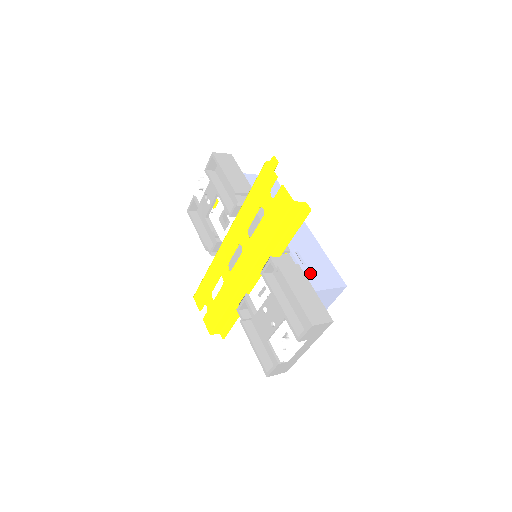
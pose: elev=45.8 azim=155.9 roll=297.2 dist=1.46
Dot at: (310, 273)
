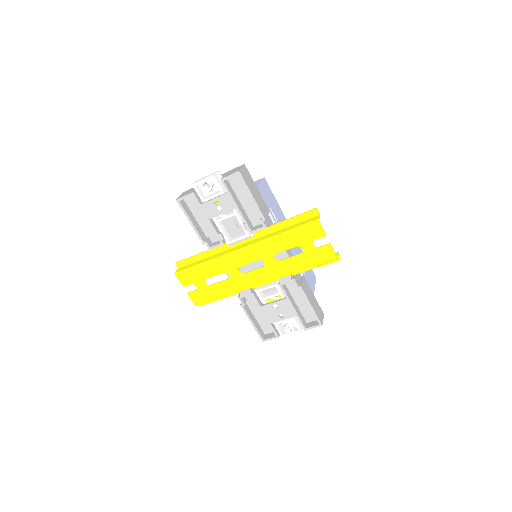
Dot at: (308, 280)
